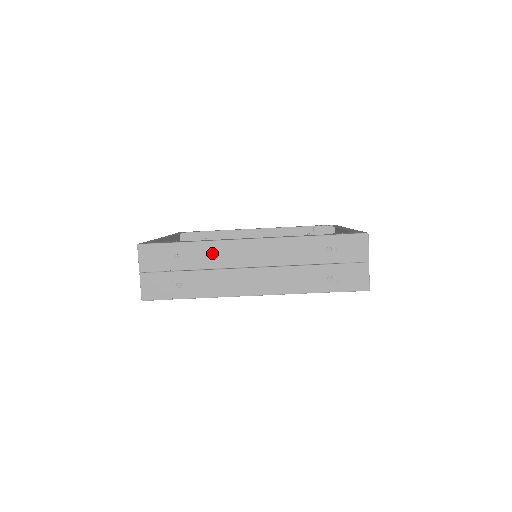
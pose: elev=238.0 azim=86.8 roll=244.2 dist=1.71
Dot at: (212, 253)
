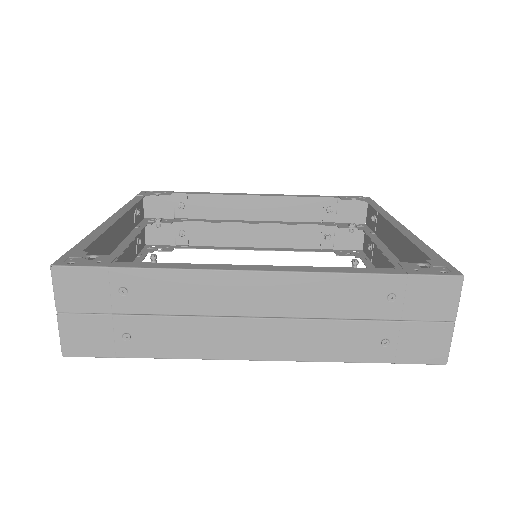
Dot at: (186, 290)
